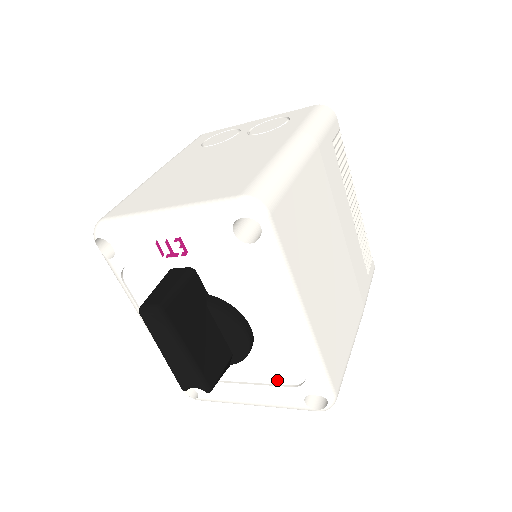
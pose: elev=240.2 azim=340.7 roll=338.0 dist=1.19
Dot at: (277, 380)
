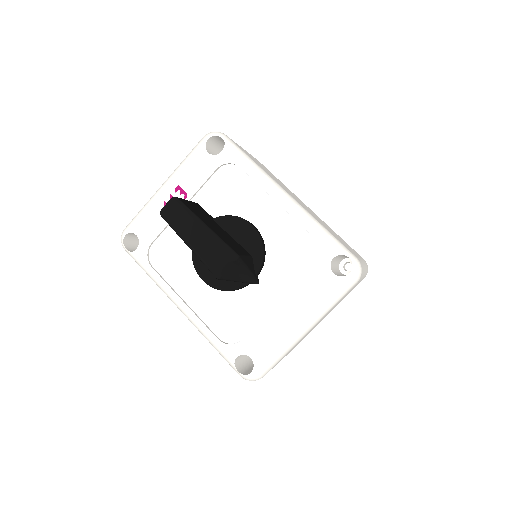
Dot at: (301, 268)
